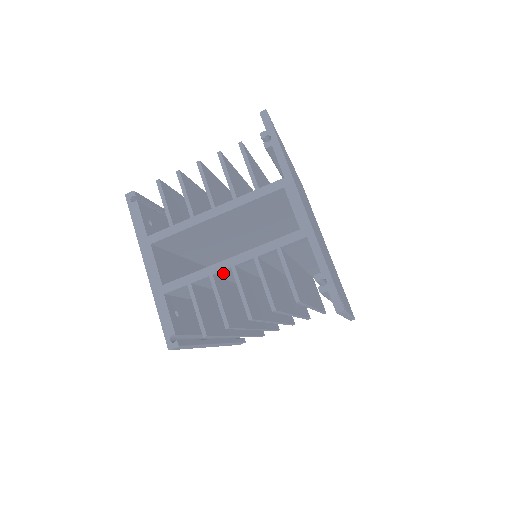
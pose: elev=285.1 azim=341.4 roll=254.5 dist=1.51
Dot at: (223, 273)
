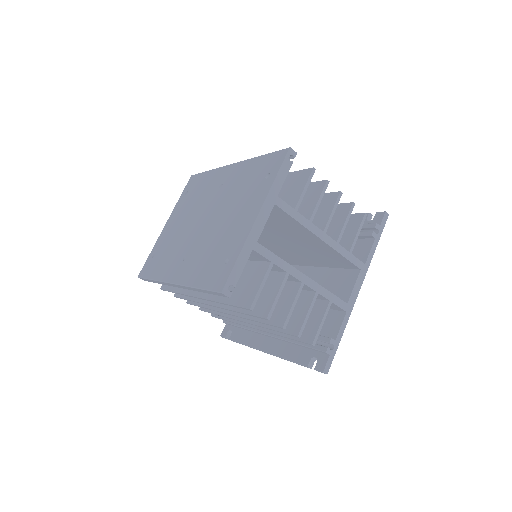
Dot at: (288, 276)
